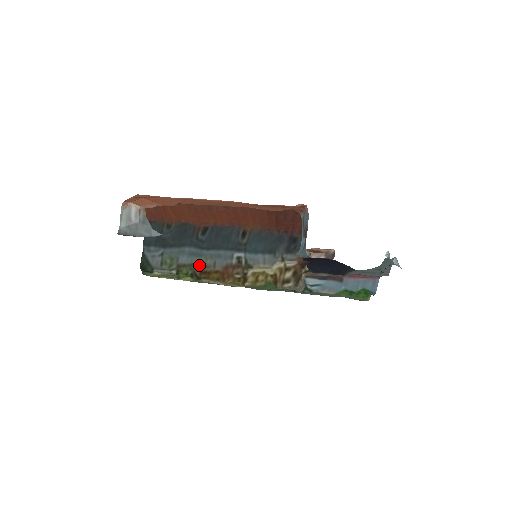
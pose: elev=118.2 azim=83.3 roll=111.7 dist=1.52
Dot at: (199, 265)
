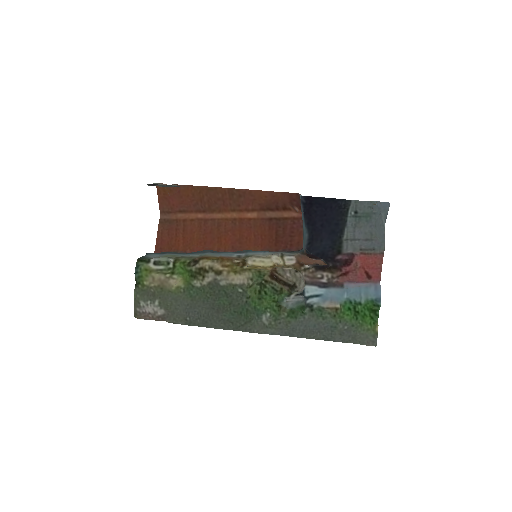
Dot at: occluded
